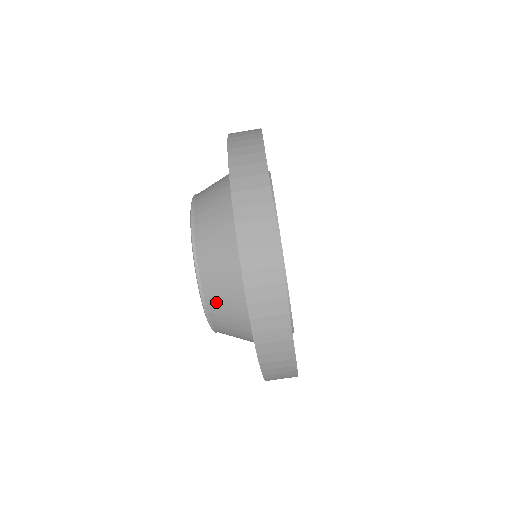
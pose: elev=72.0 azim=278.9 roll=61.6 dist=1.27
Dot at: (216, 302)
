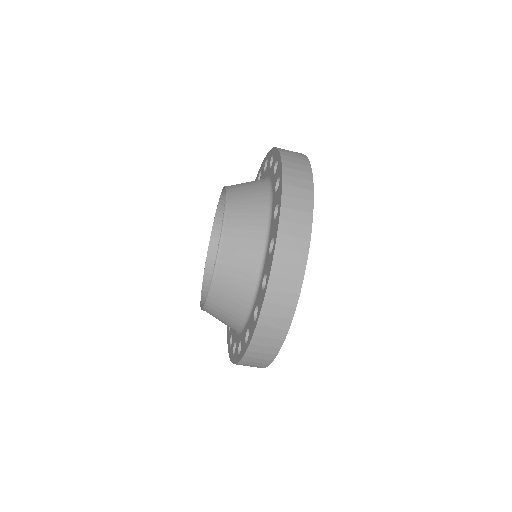
Dot at: (219, 304)
